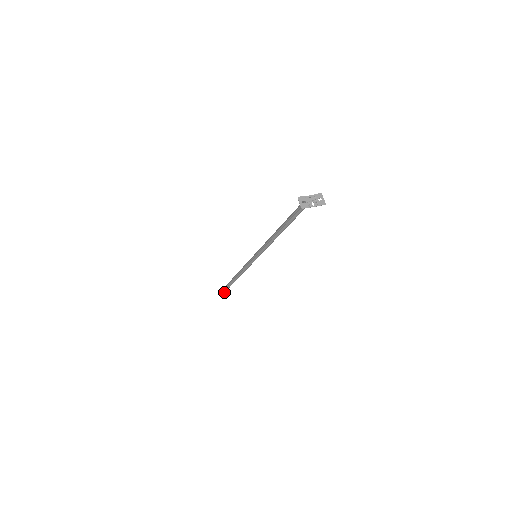
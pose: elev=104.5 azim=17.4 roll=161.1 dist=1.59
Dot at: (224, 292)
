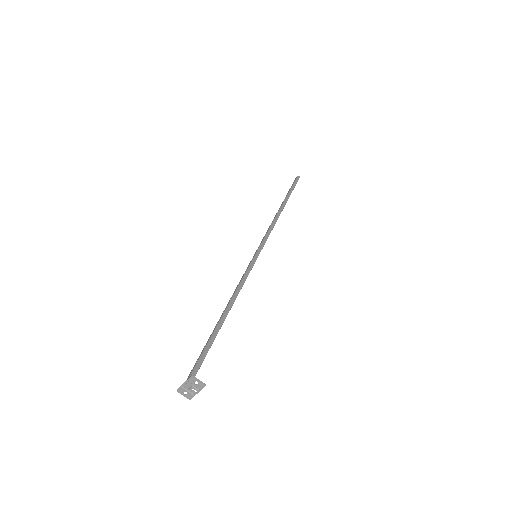
Dot at: (297, 180)
